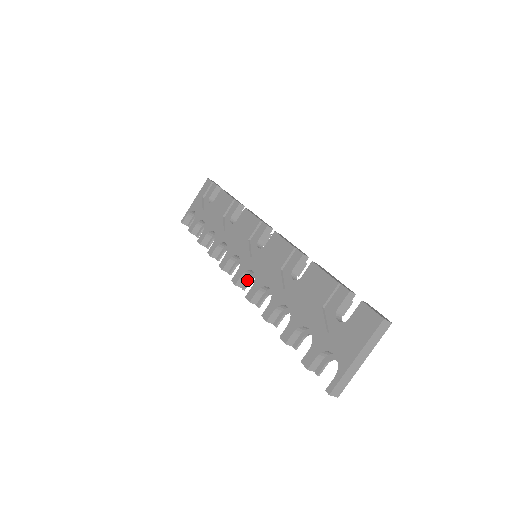
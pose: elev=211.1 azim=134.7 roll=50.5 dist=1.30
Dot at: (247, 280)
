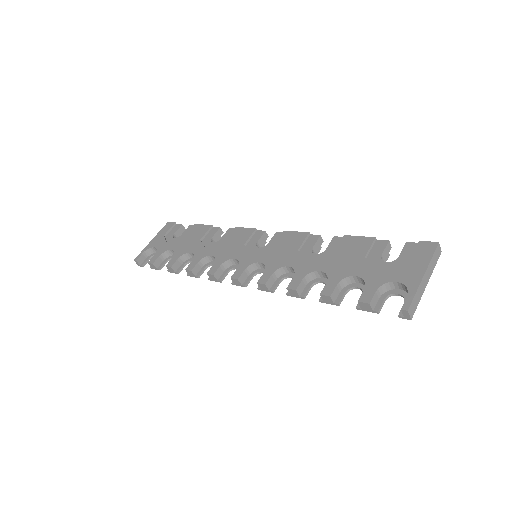
Dot at: (249, 277)
